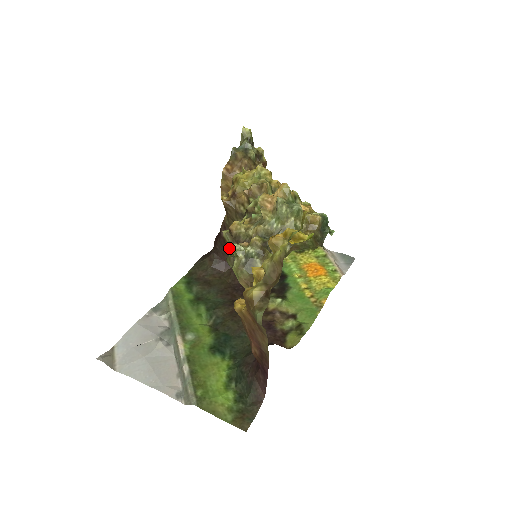
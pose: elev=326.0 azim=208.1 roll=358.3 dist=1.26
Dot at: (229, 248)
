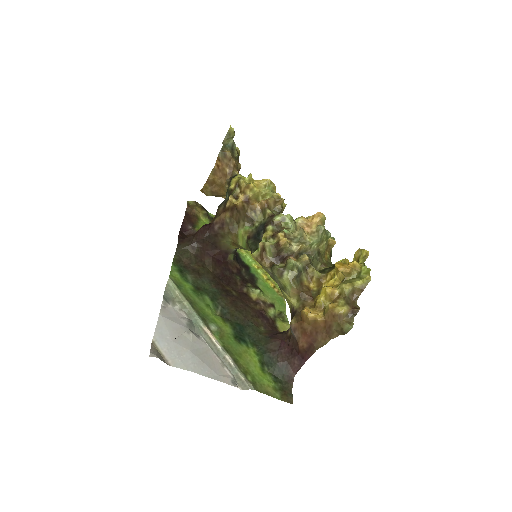
Dot at: (267, 256)
